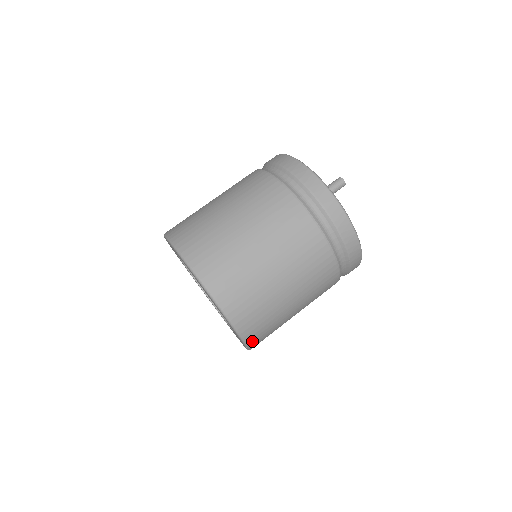
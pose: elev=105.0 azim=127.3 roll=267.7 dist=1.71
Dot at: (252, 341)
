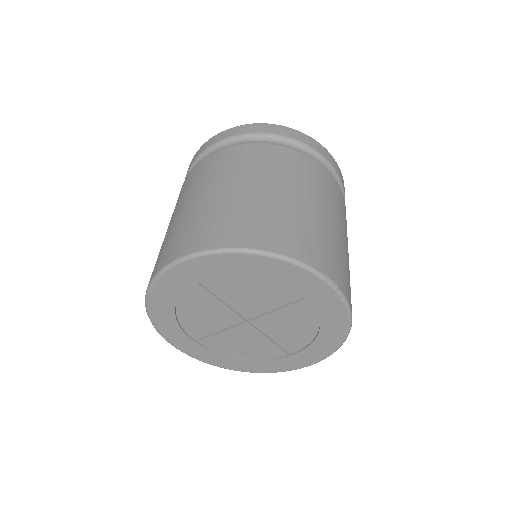
Dot at: (313, 261)
